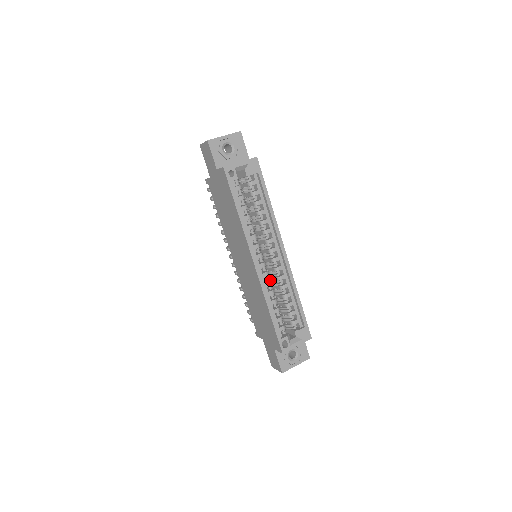
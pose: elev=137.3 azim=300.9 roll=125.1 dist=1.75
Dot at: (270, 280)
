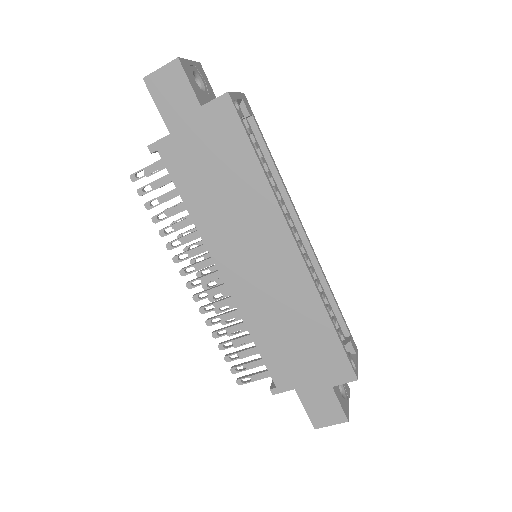
Dot at: occluded
